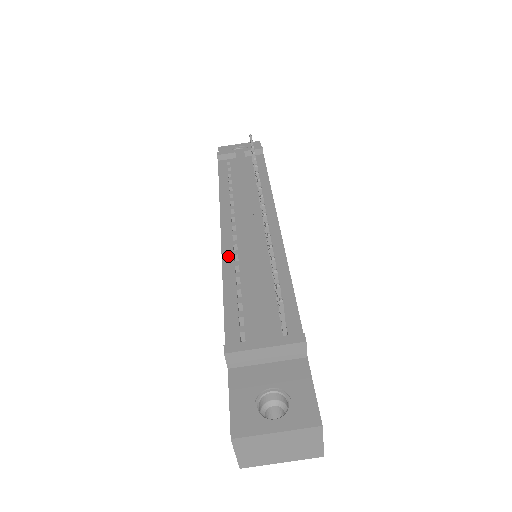
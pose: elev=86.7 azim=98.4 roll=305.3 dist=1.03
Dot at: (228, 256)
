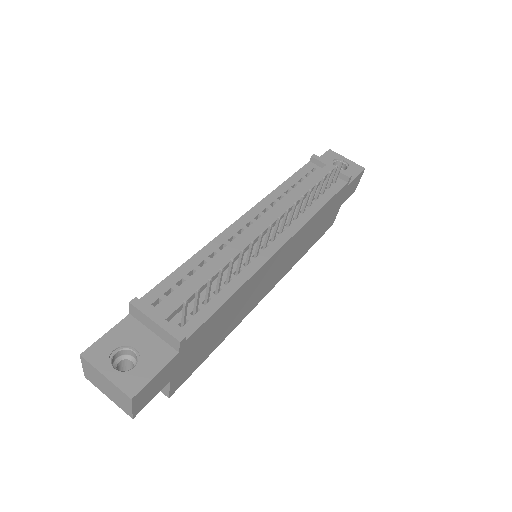
Dot at: (219, 241)
